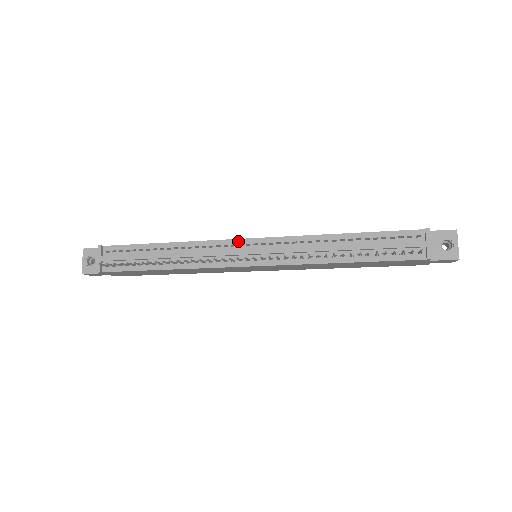
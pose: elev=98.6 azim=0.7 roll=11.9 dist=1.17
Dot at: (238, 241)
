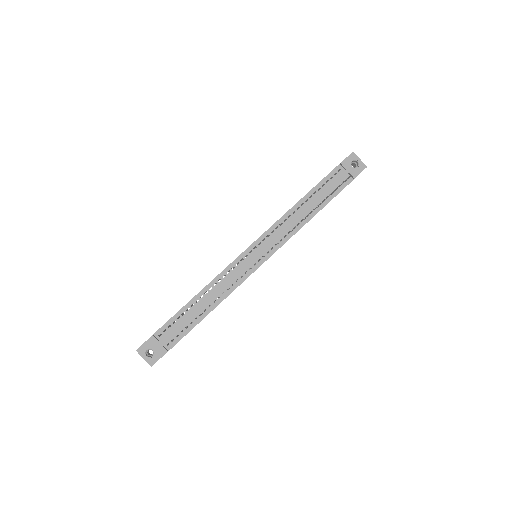
Dot at: (243, 255)
